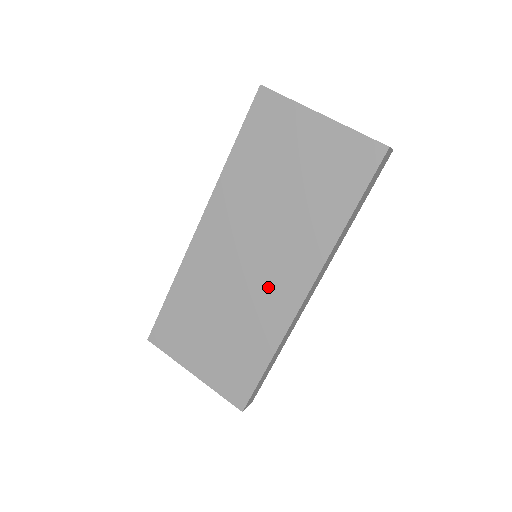
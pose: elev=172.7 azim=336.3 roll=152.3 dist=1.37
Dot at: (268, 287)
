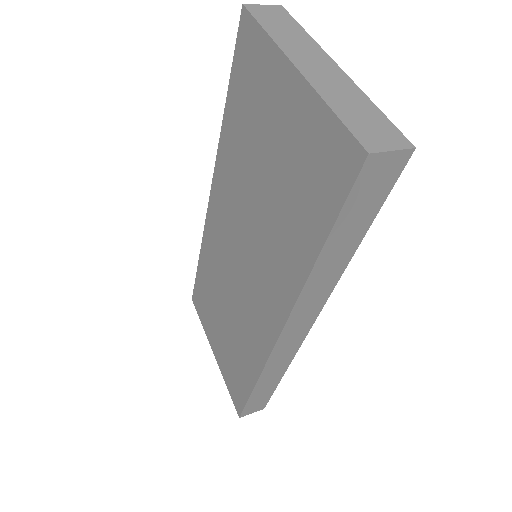
Dot at: (252, 304)
